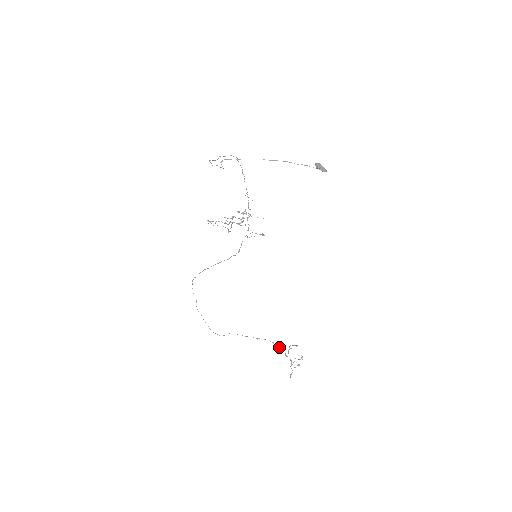
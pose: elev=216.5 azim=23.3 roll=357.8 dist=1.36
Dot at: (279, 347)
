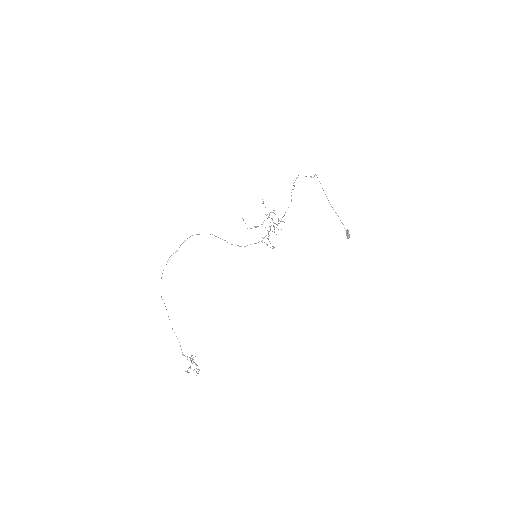
Dot at: occluded
